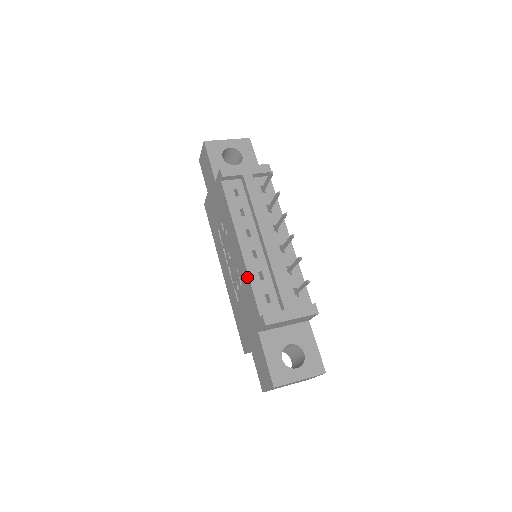
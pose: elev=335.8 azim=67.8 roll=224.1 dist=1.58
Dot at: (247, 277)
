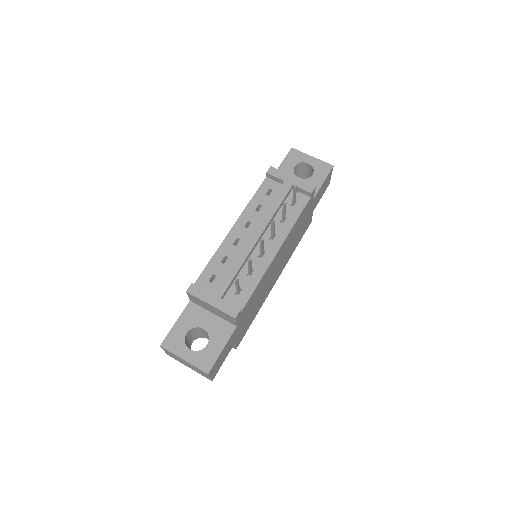
Dot at: (215, 254)
